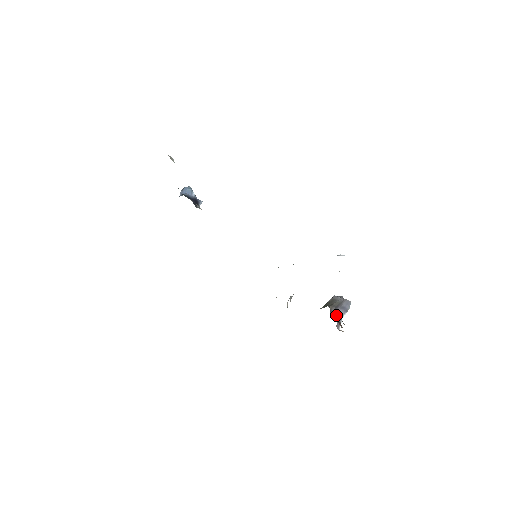
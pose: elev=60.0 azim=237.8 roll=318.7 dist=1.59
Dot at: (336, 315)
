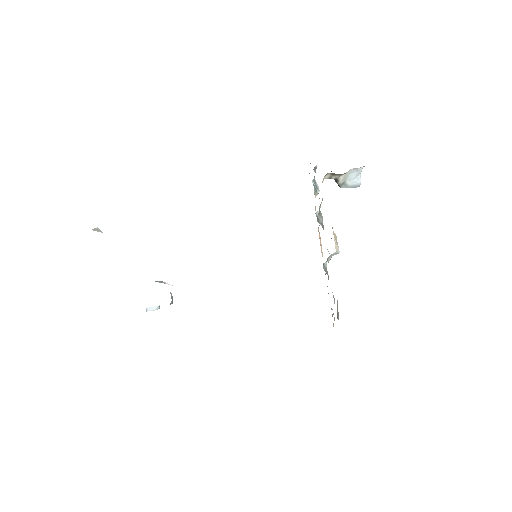
Dot at: occluded
